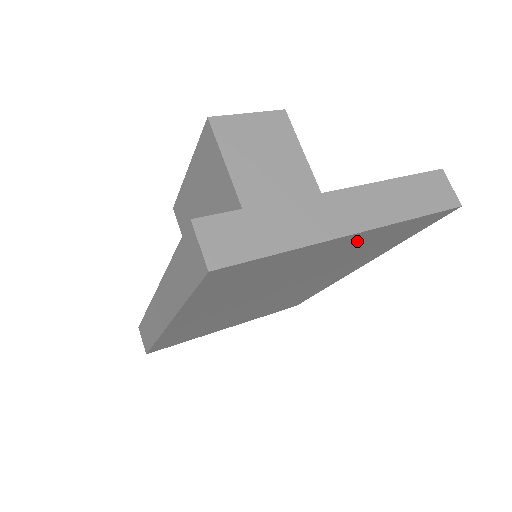
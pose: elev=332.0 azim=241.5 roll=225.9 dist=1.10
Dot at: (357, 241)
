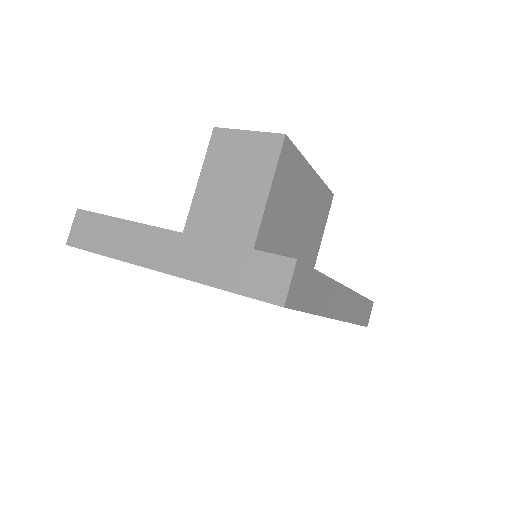
Dot at: occluded
